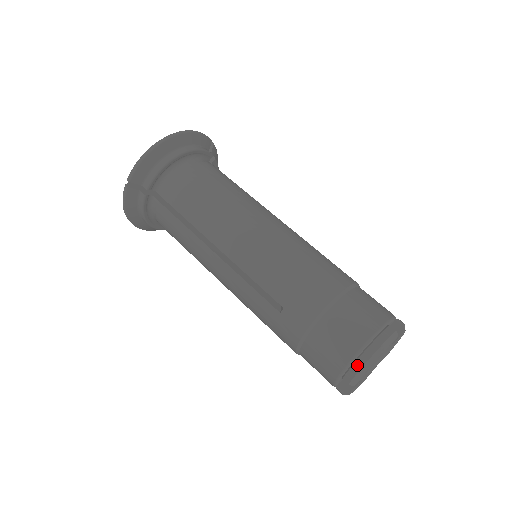
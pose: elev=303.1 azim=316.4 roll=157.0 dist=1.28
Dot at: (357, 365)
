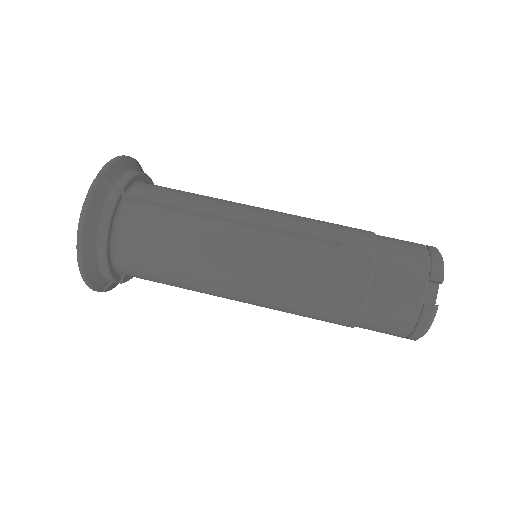
Dot at: (435, 258)
